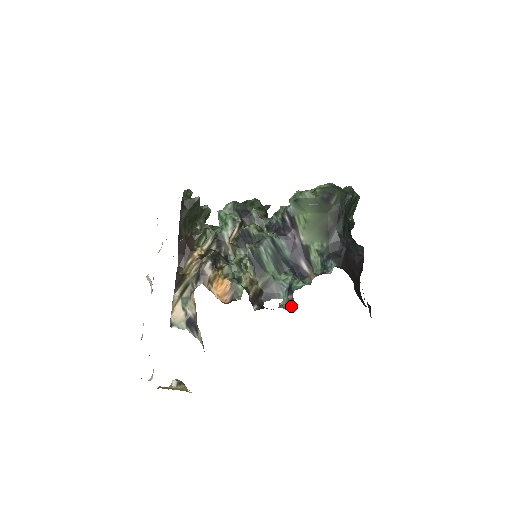
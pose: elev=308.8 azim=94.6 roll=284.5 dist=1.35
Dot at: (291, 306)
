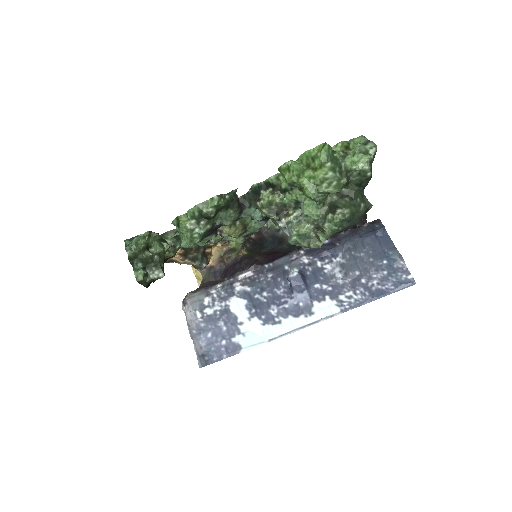
Dot at: occluded
